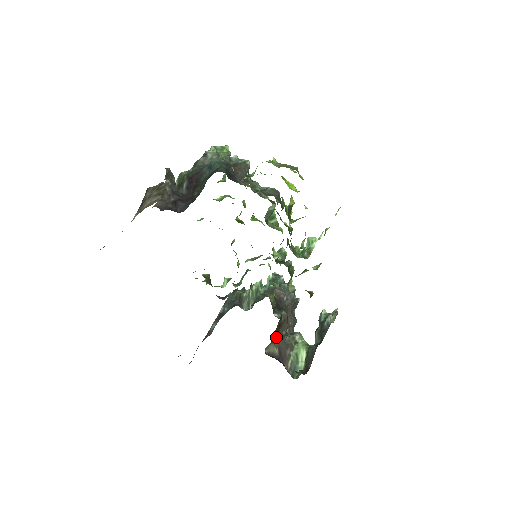
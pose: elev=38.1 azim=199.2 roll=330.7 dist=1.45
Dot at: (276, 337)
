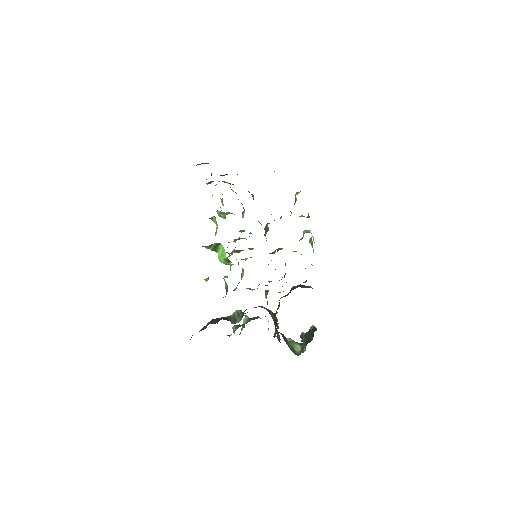
Dot at: (275, 321)
